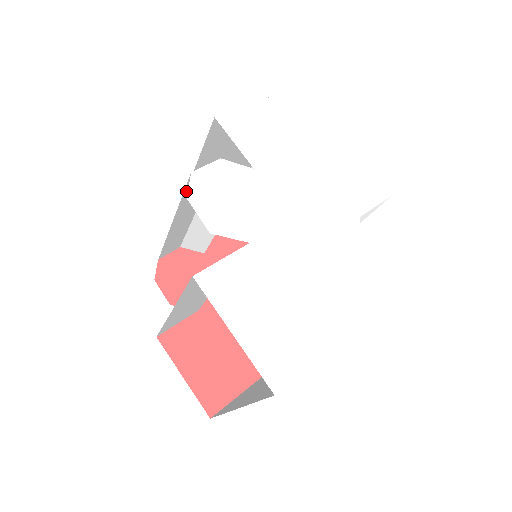
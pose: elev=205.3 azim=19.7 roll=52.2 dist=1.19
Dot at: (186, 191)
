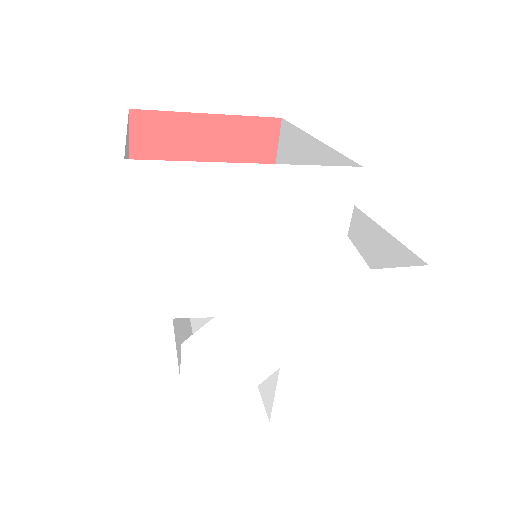
Dot at: (176, 348)
